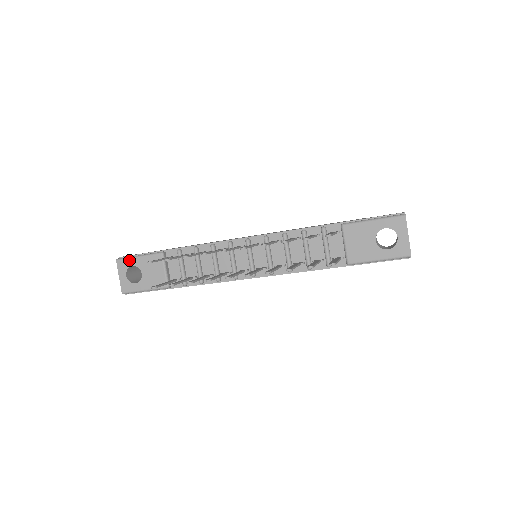
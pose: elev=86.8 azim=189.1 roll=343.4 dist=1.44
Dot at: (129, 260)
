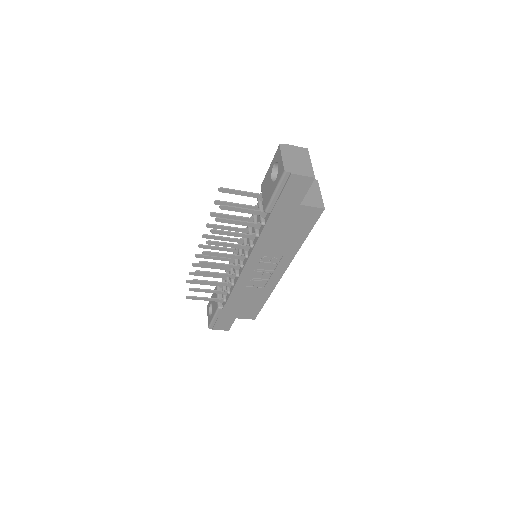
Dot at: (210, 301)
